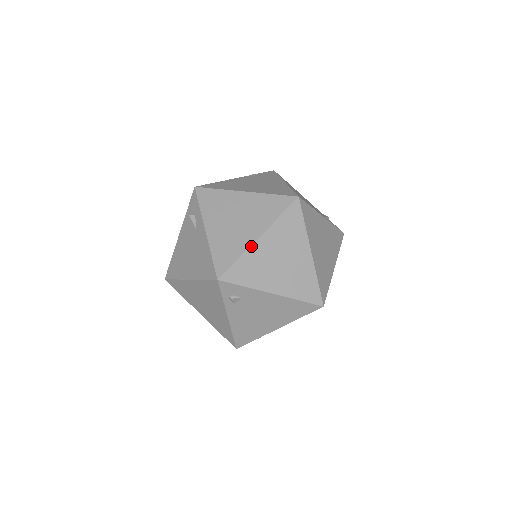
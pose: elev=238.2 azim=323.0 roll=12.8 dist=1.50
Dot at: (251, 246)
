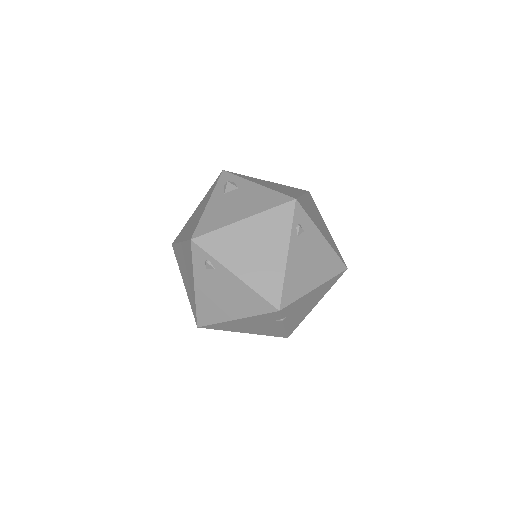
Dot at: (302, 196)
